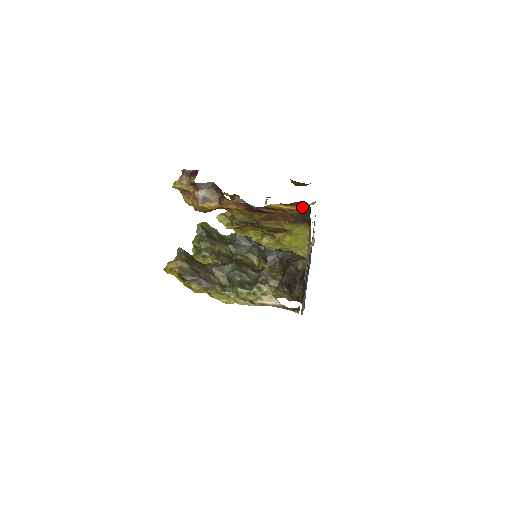
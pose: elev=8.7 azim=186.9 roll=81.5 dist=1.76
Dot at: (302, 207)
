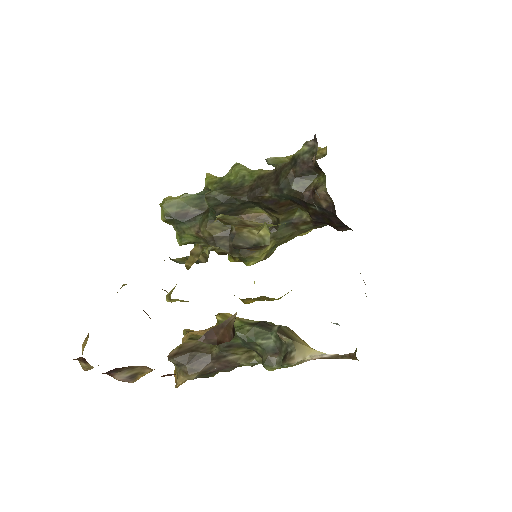
Dot at: occluded
